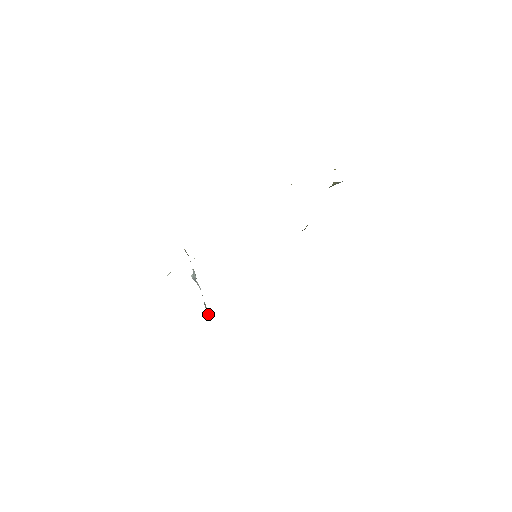
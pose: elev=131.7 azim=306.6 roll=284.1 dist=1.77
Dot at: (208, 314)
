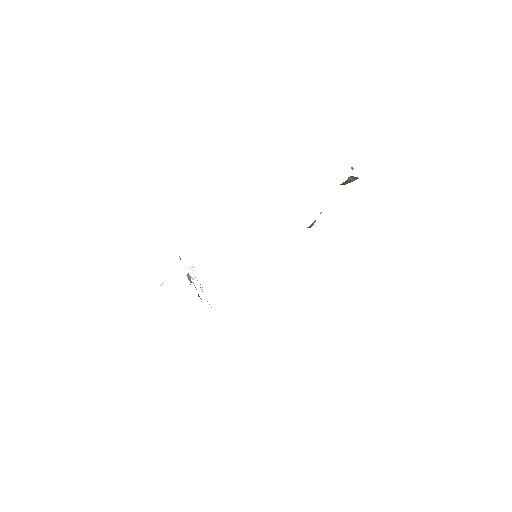
Dot at: occluded
